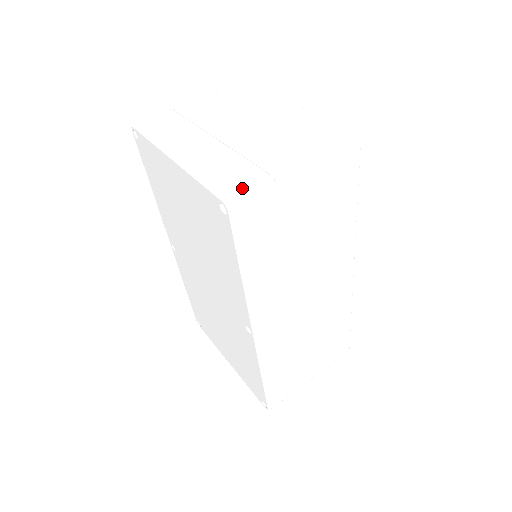
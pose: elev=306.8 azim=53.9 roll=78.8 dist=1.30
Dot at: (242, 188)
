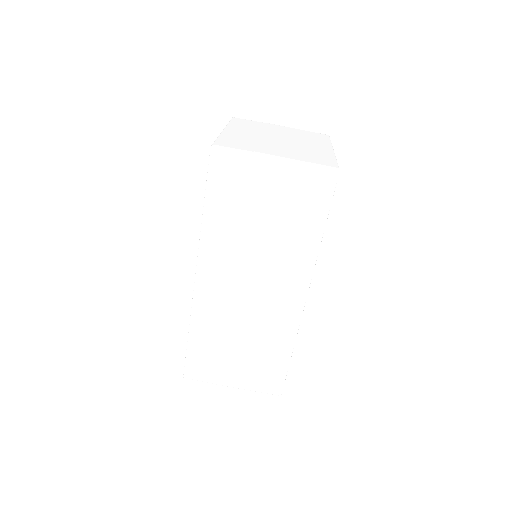
Dot at: (230, 147)
